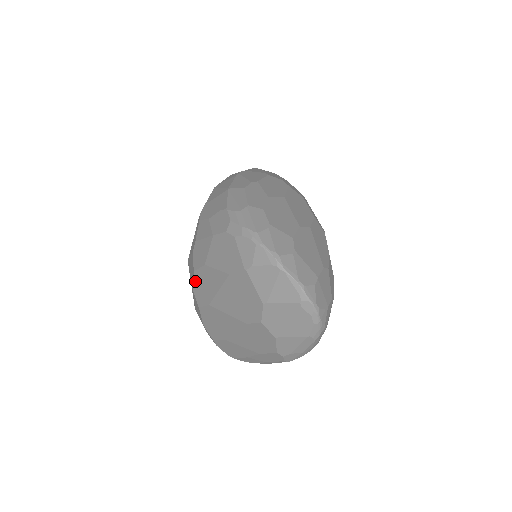
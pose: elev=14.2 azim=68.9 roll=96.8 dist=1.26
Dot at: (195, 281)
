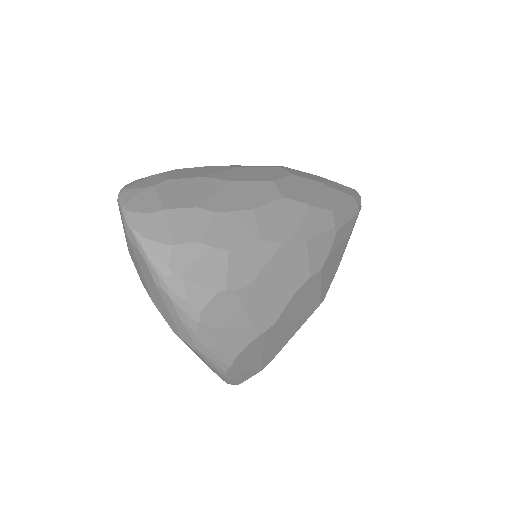
Dot at: occluded
